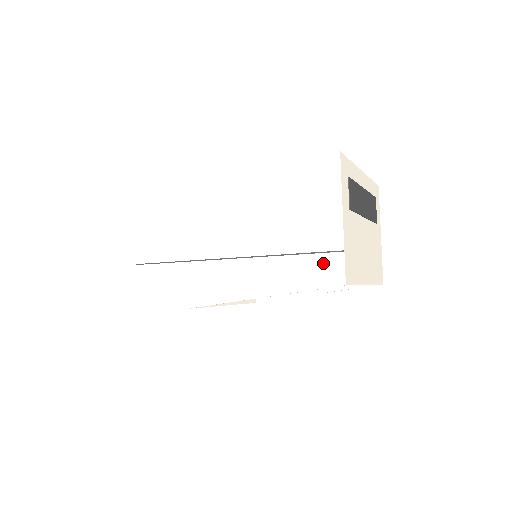
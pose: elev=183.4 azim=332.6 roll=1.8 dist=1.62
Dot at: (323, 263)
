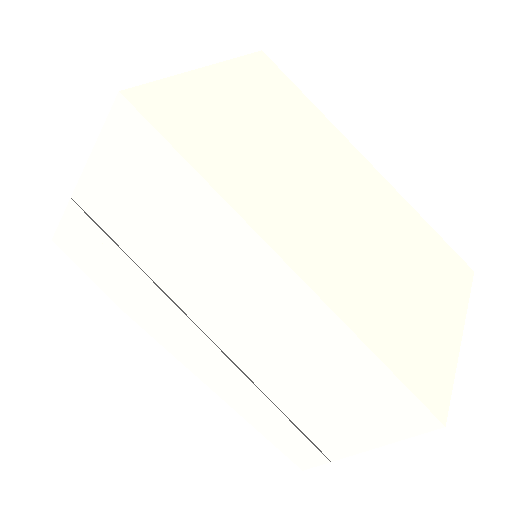
Dot at: (301, 444)
